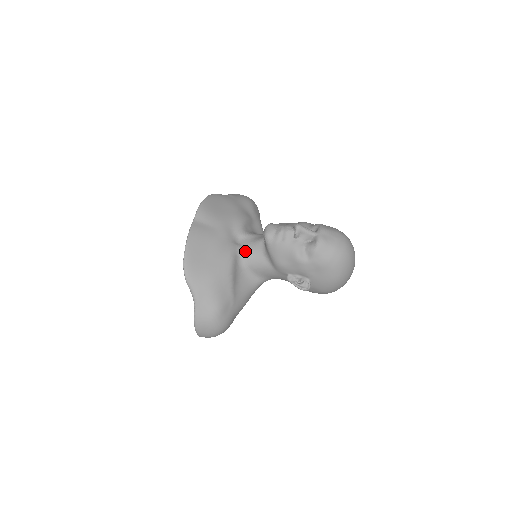
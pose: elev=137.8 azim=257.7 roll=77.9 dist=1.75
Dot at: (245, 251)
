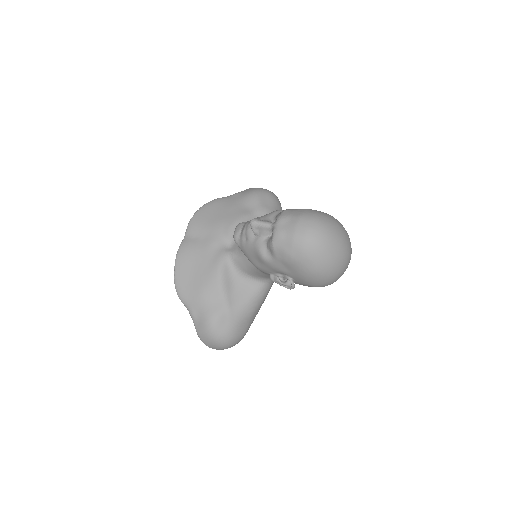
Dot at: (234, 256)
